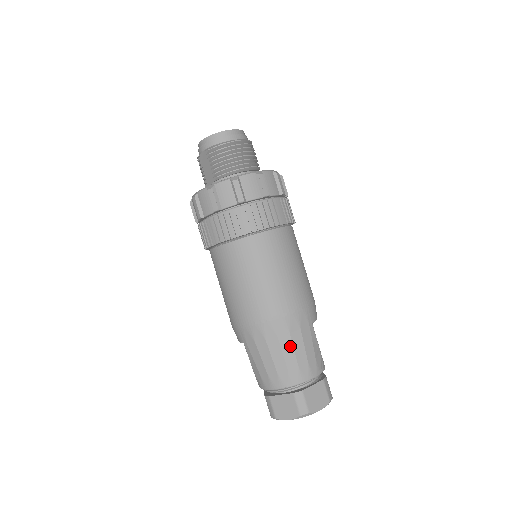
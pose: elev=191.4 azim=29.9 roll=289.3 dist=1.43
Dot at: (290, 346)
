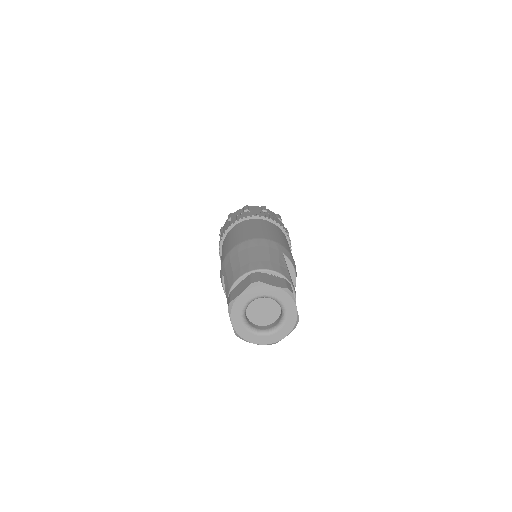
Dot at: (256, 252)
